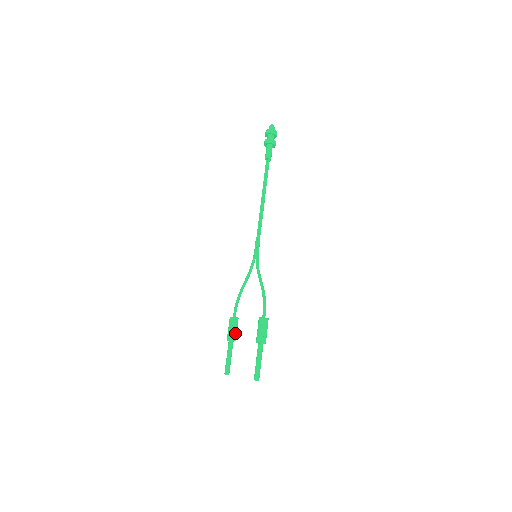
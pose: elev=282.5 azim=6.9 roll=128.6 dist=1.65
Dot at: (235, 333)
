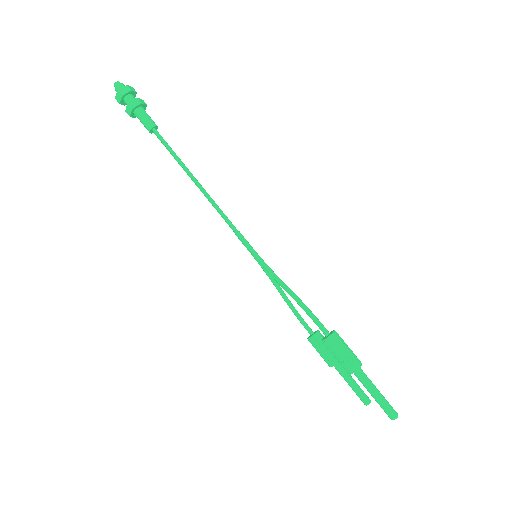
Dot at: (330, 353)
